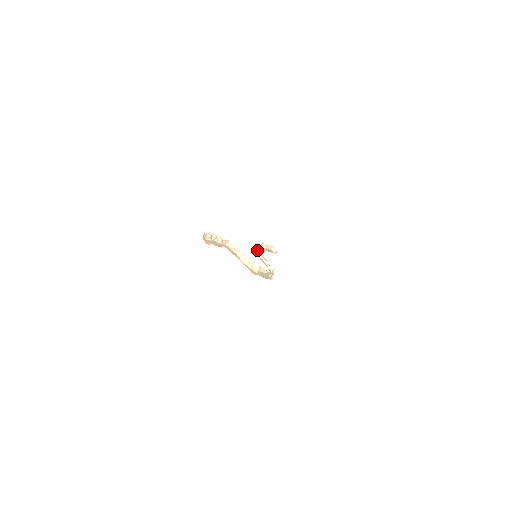
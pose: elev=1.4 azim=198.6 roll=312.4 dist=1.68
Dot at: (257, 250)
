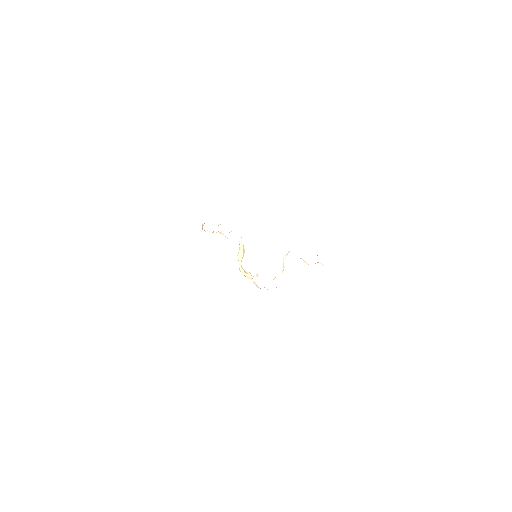
Dot at: (235, 237)
